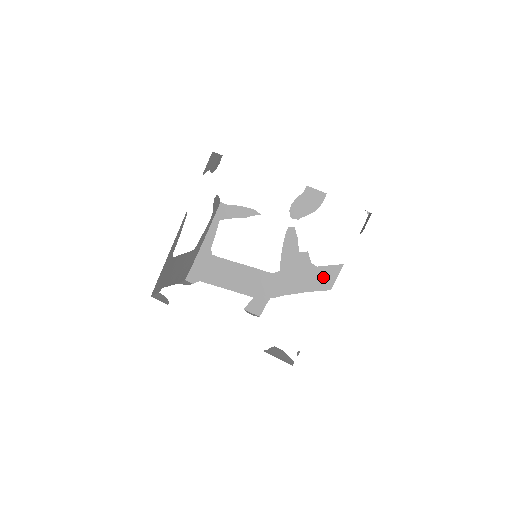
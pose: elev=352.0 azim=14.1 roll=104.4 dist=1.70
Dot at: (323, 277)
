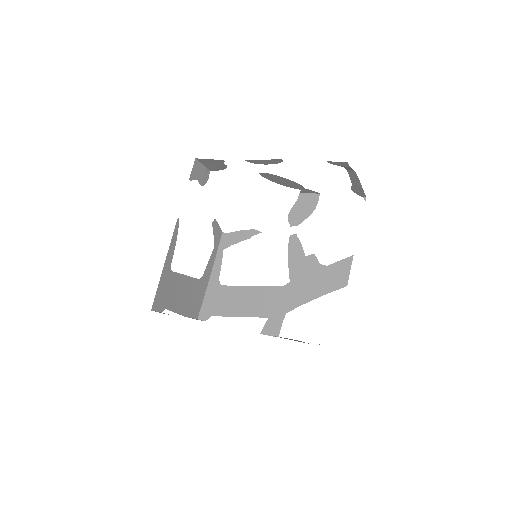
Dot at: (336, 275)
